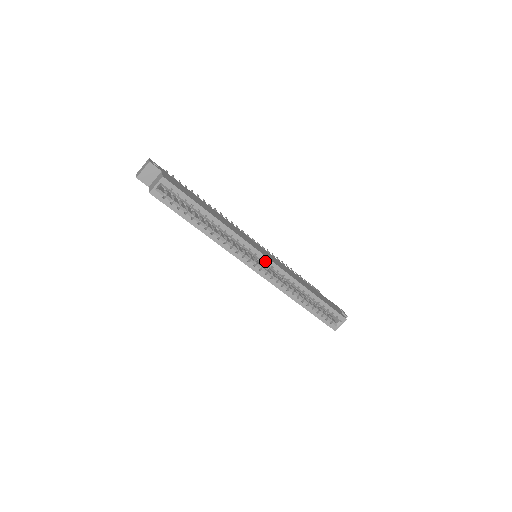
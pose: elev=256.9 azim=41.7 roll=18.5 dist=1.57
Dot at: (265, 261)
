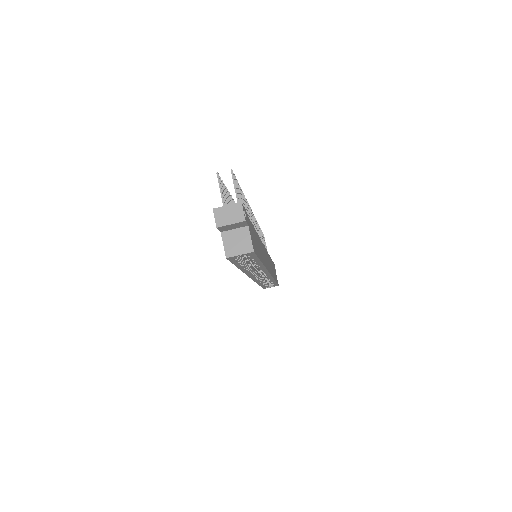
Dot at: (266, 275)
